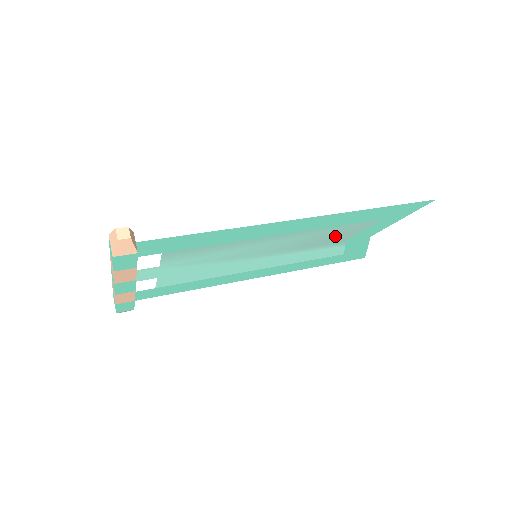
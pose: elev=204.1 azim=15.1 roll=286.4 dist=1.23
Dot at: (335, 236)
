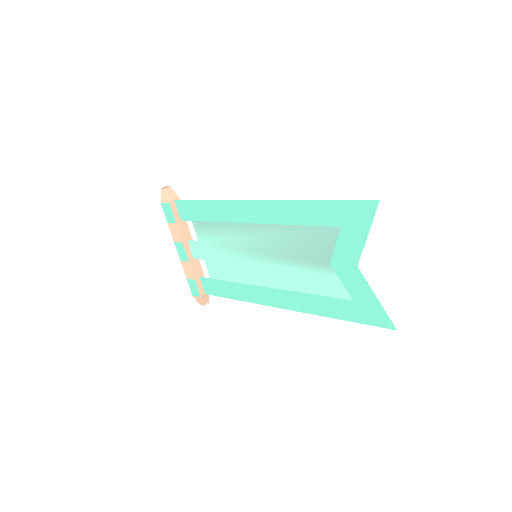
Dot at: (310, 247)
